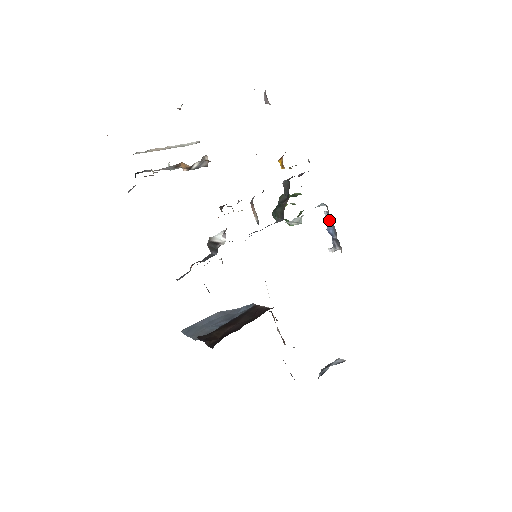
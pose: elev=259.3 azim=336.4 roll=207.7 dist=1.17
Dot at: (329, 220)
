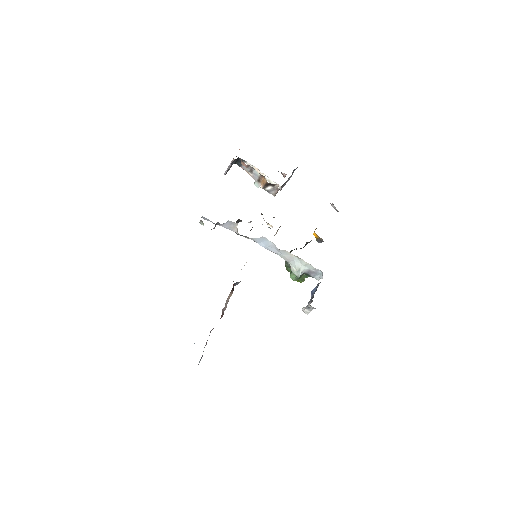
Dot at: (318, 284)
